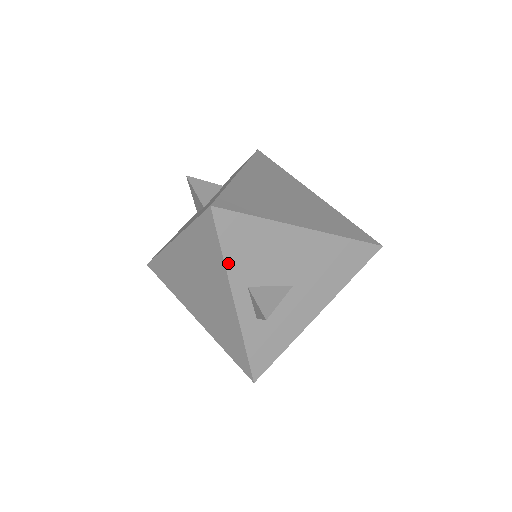
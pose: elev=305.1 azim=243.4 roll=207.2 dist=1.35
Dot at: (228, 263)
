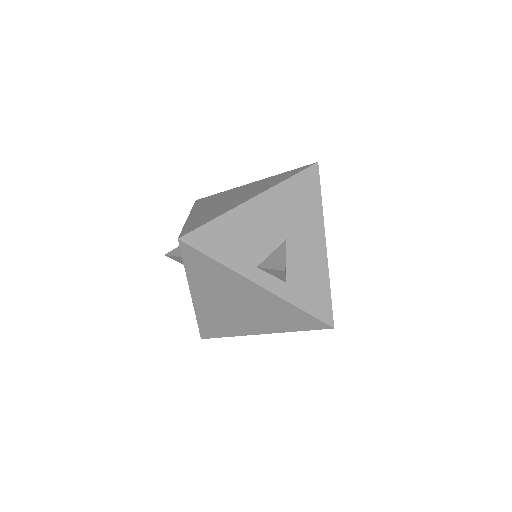
Dot at: (227, 264)
